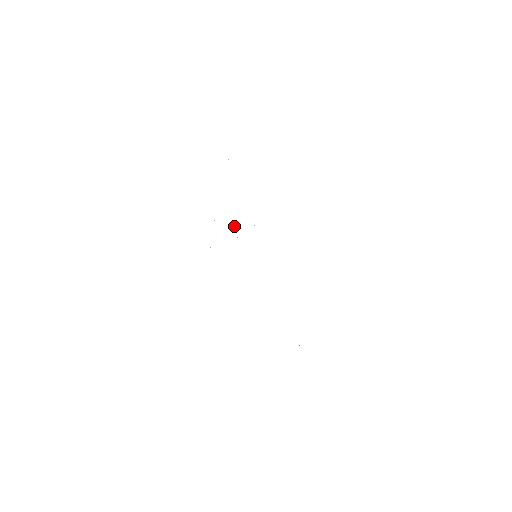
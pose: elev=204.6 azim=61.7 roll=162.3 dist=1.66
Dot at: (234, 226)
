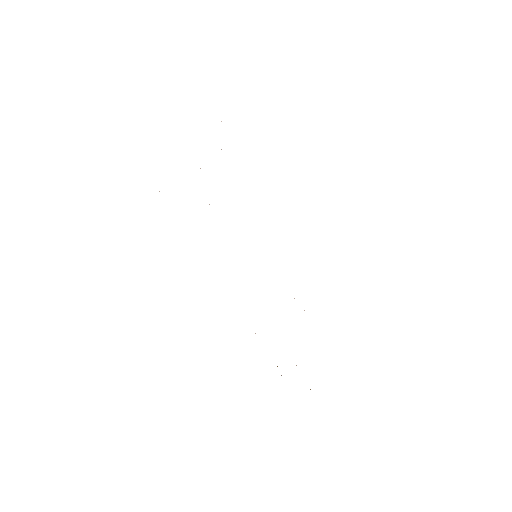
Dot at: occluded
